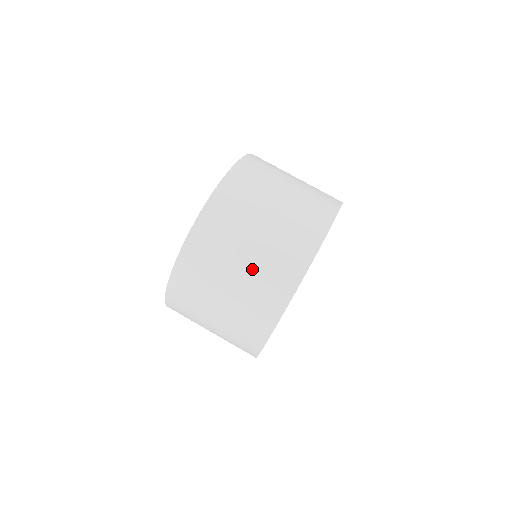
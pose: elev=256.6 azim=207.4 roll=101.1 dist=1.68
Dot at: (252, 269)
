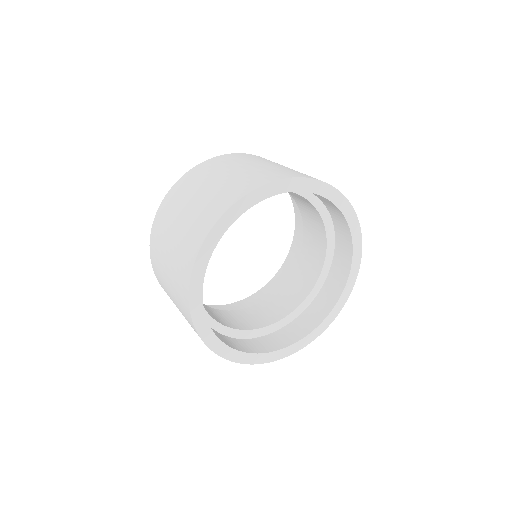
Dot at: (175, 246)
